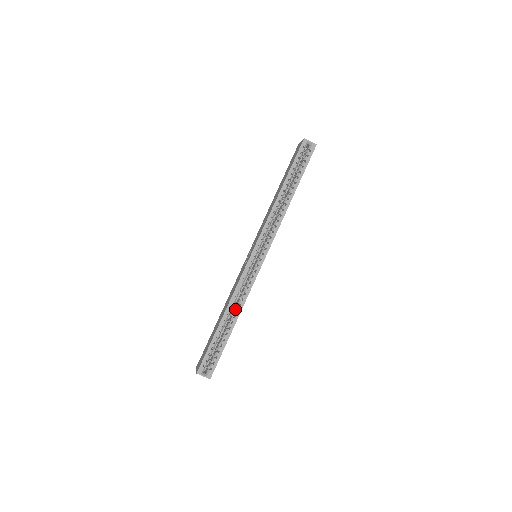
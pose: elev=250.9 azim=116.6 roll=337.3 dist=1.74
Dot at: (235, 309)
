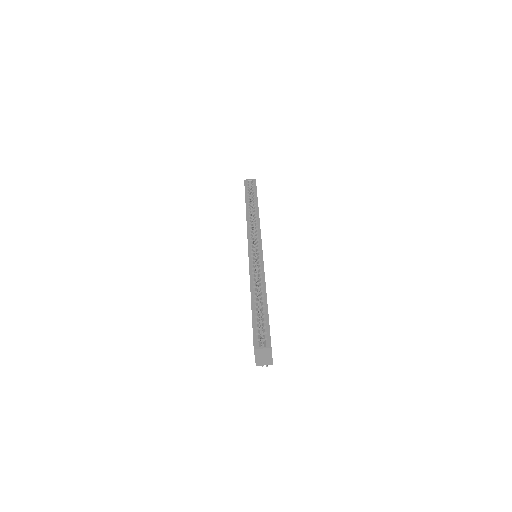
Dot at: (260, 288)
